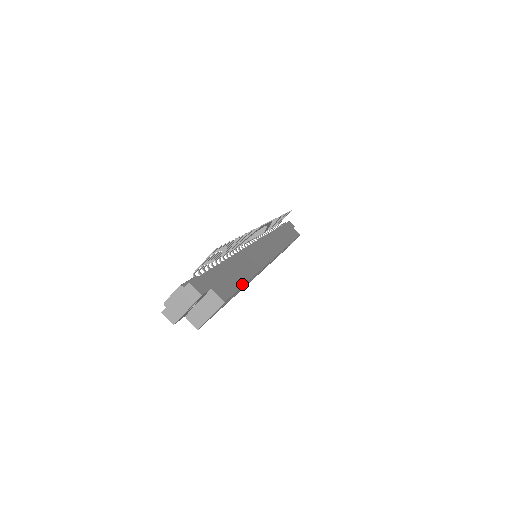
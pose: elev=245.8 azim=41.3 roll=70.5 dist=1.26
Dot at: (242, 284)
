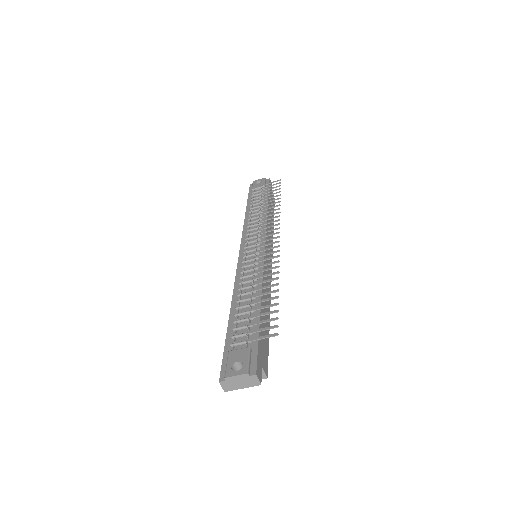
Dot at: occluded
